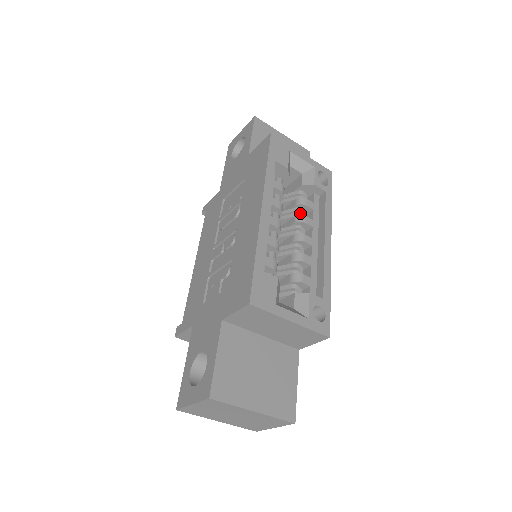
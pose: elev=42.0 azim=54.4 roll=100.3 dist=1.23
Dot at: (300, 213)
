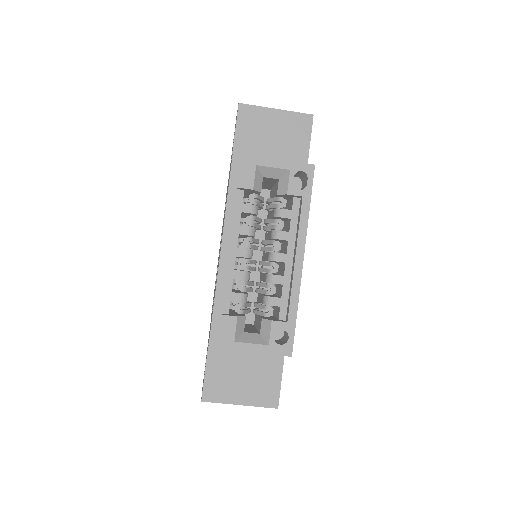
Dot at: (277, 226)
